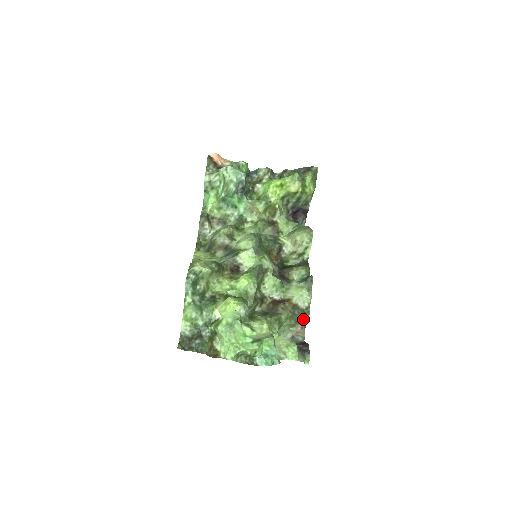
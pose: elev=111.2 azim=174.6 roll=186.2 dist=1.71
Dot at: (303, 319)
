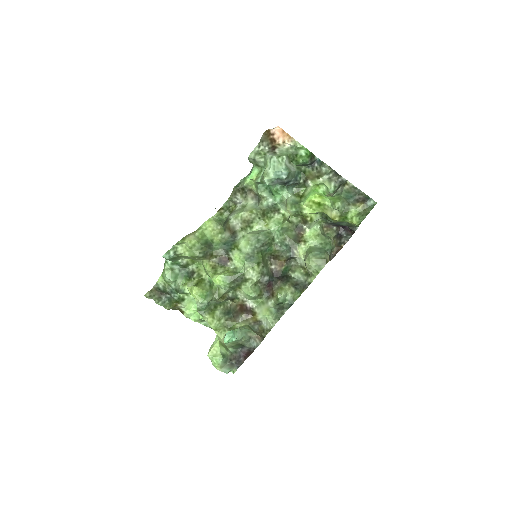
Dot at: (261, 335)
